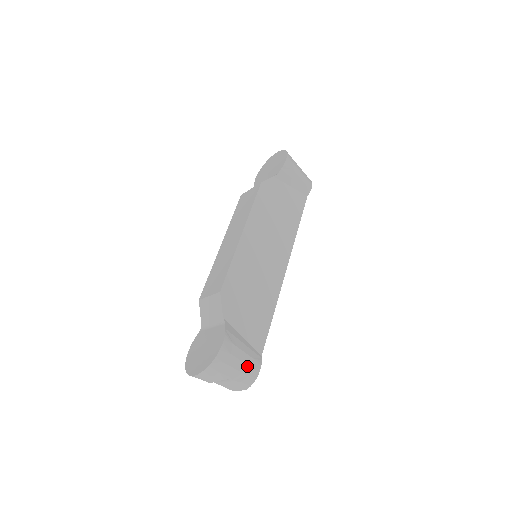
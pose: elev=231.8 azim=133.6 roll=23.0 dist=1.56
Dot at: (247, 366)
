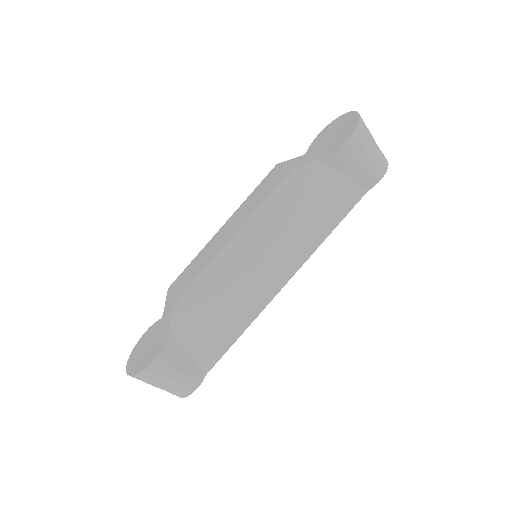
Dot at: (179, 385)
